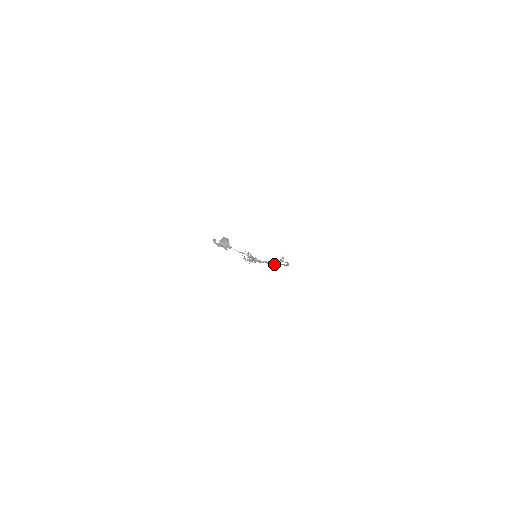
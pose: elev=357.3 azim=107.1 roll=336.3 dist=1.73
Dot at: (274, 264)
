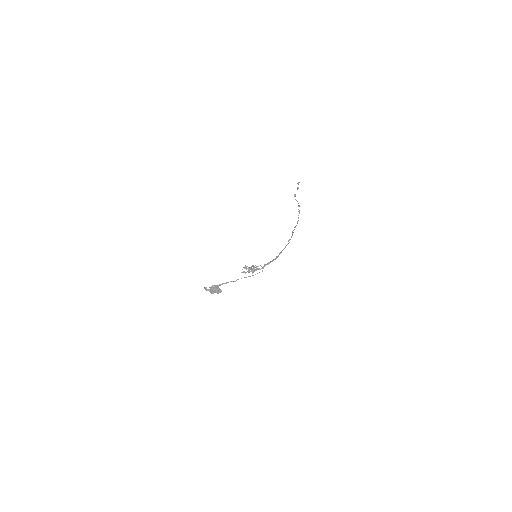
Dot at: (276, 258)
